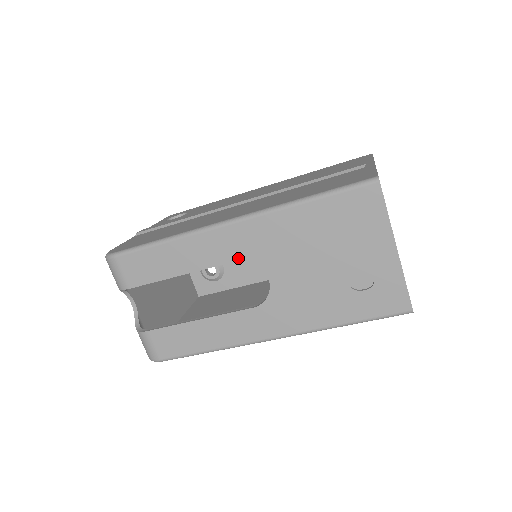
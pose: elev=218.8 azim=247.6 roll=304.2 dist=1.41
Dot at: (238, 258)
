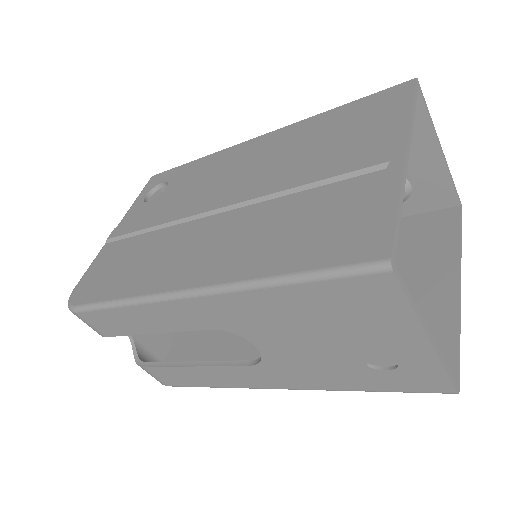
Dot at: (211, 327)
